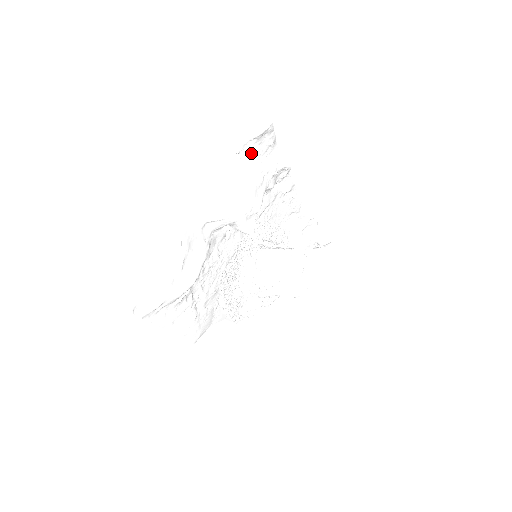
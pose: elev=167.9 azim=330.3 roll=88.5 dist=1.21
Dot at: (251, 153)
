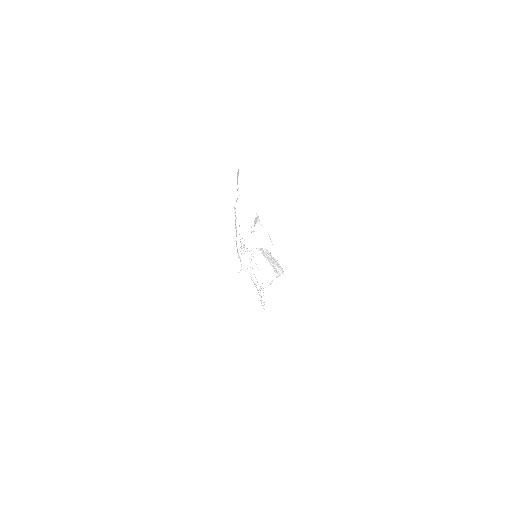
Dot at: (237, 182)
